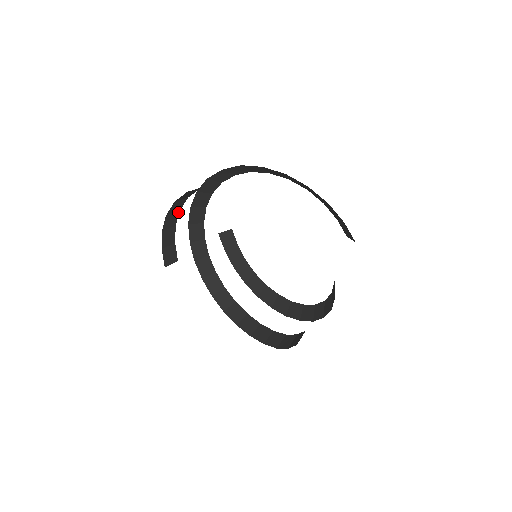
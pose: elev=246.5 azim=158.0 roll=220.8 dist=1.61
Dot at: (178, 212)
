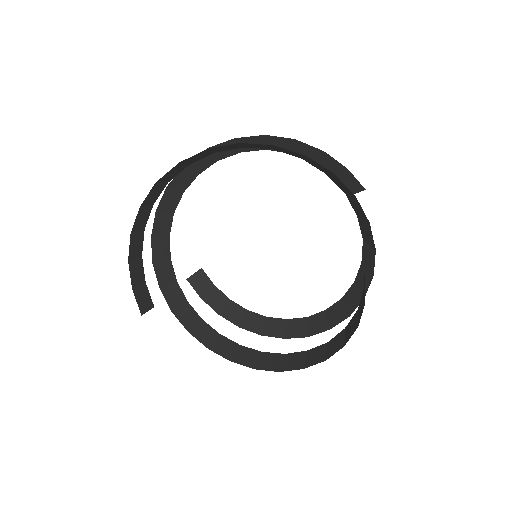
Dot at: (142, 233)
